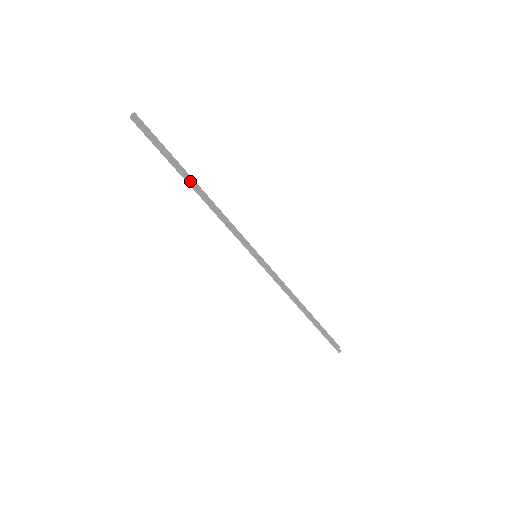
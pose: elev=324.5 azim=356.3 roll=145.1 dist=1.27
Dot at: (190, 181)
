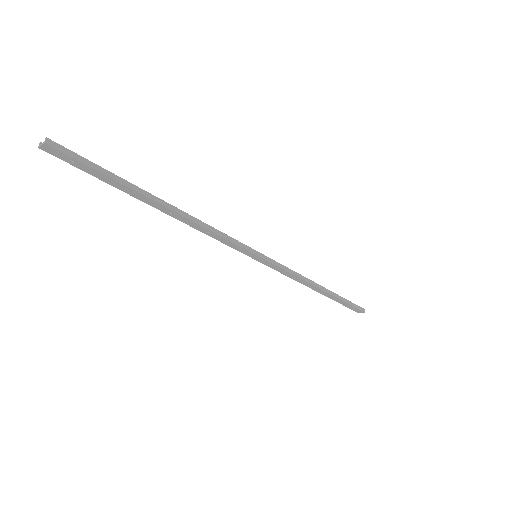
Dot at: (155, 197)
